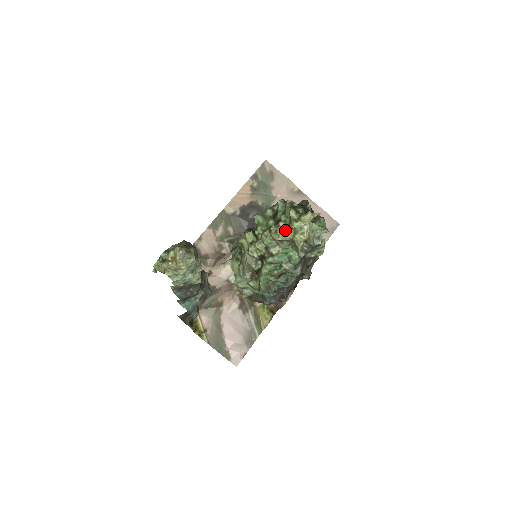
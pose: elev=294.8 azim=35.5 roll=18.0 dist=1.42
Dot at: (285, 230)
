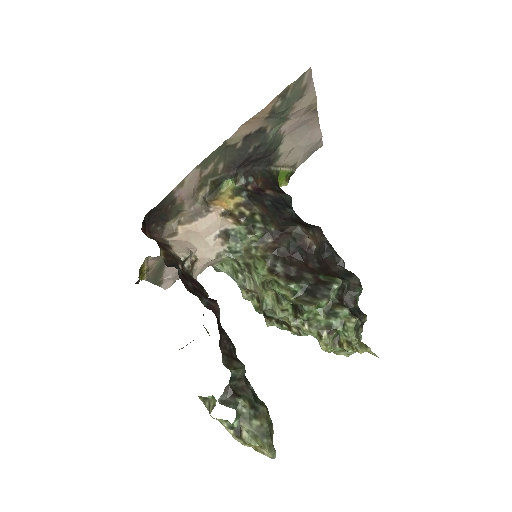
Dot at: (334, 340)
